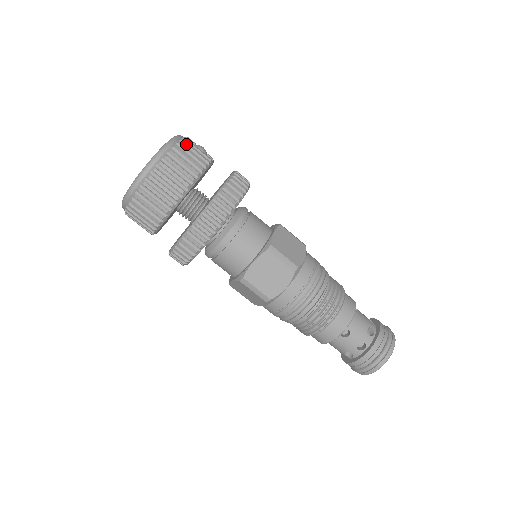
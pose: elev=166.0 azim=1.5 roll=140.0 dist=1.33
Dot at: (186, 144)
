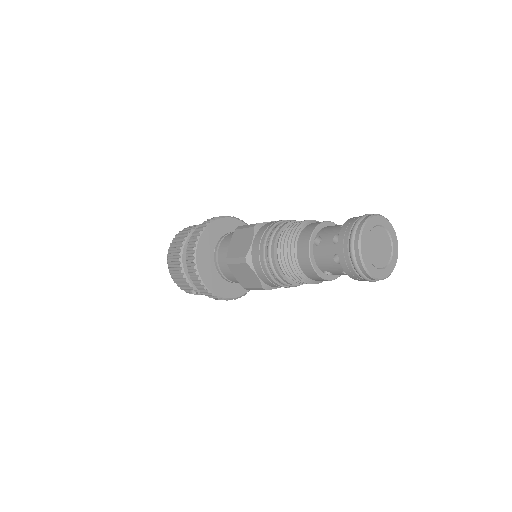
Dot at: occluded
